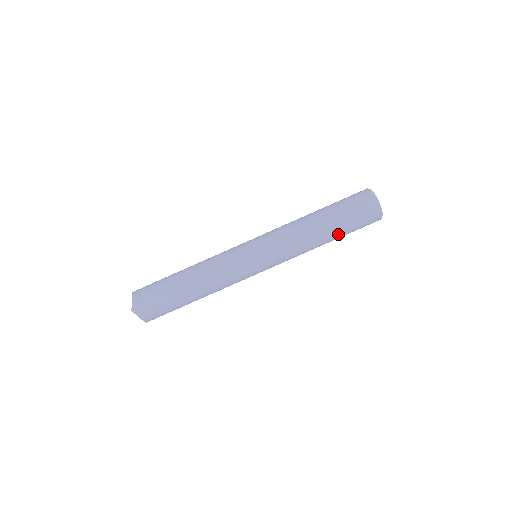
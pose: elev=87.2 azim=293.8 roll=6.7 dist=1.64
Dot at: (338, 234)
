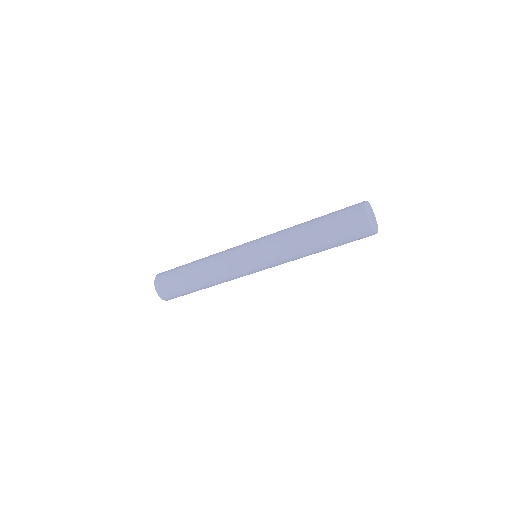
Dot at: occluded
